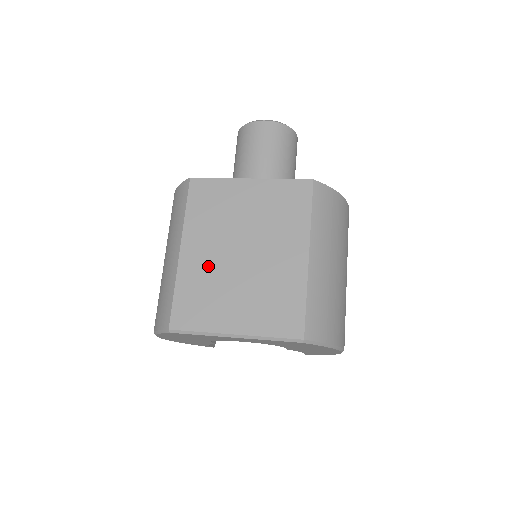
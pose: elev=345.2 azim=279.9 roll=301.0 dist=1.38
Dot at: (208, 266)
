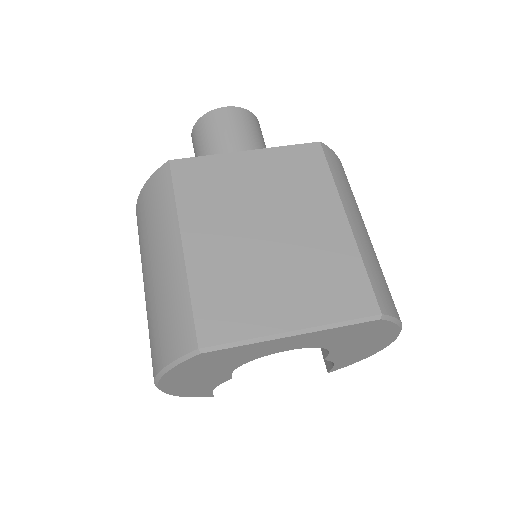
Dot at: (228, 256)
